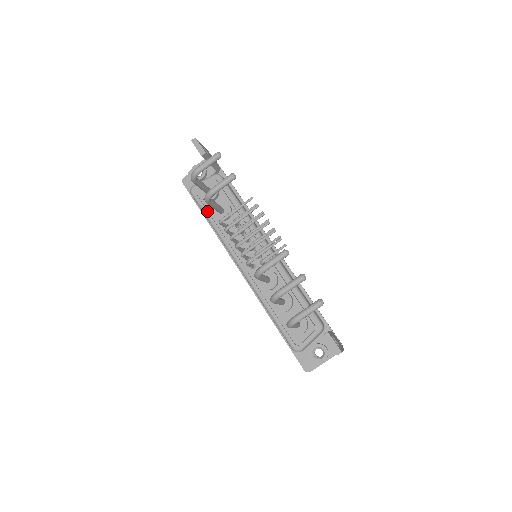
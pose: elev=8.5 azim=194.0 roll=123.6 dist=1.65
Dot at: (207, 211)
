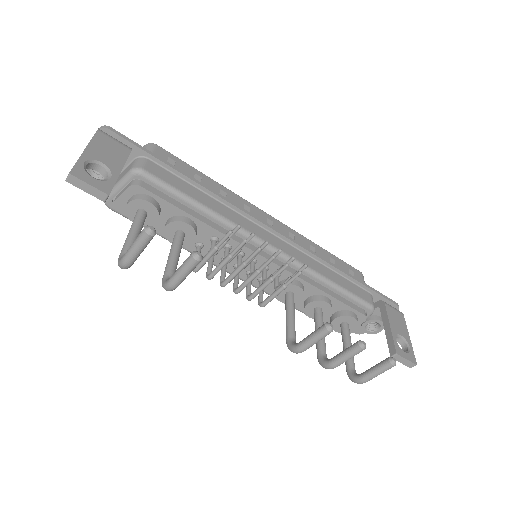
Dot at: occluded
